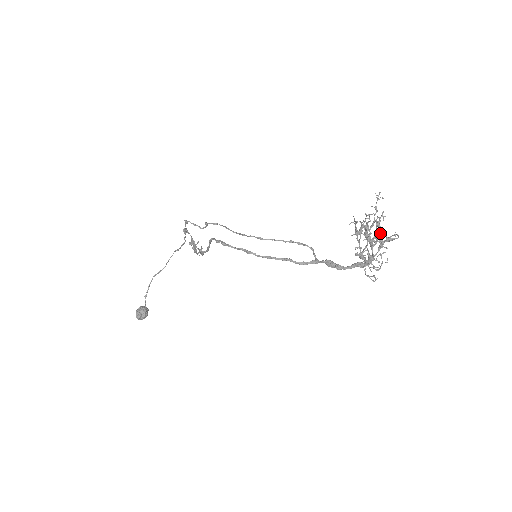
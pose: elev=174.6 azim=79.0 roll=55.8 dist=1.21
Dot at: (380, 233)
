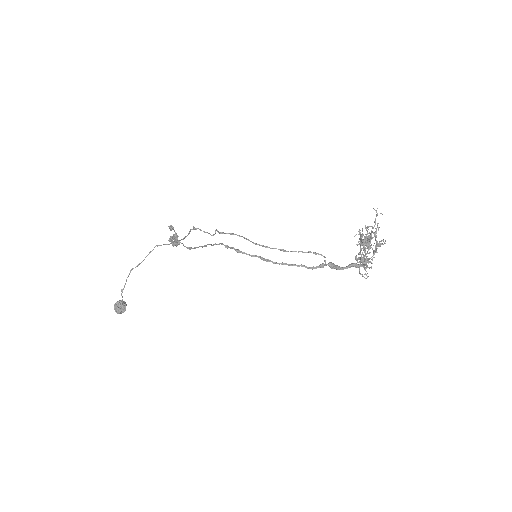
Dot at: (376, 242)
